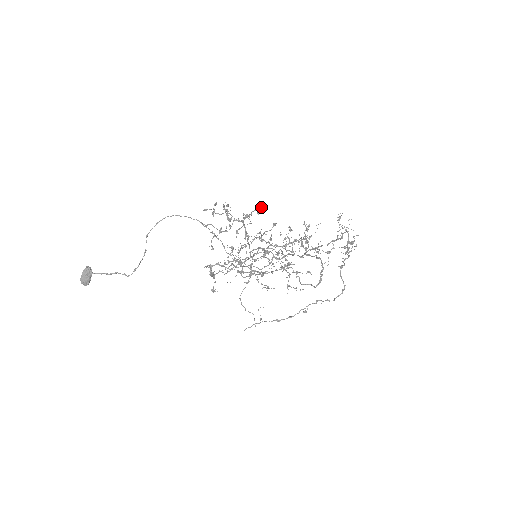
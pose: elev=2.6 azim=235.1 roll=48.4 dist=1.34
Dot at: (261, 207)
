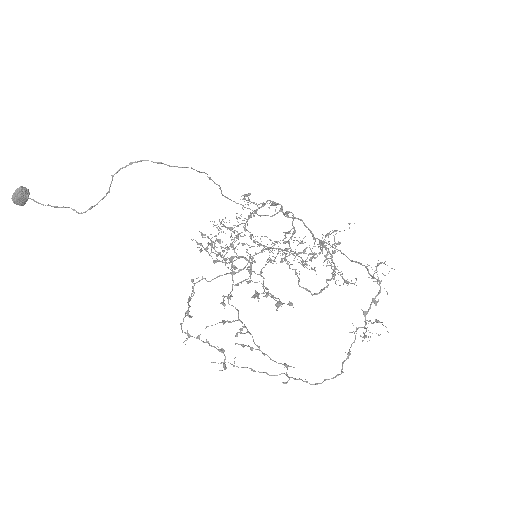
Dot at: (279, 304)
